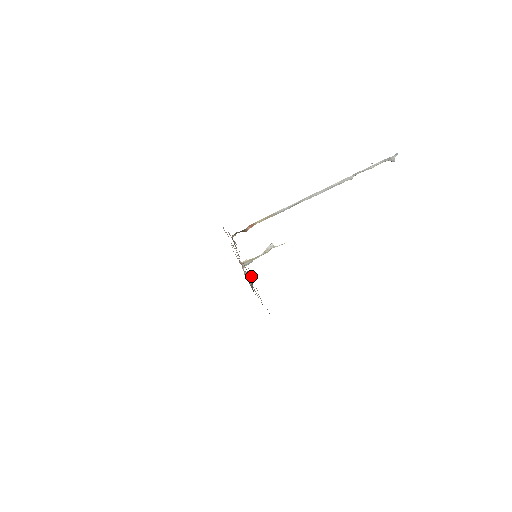
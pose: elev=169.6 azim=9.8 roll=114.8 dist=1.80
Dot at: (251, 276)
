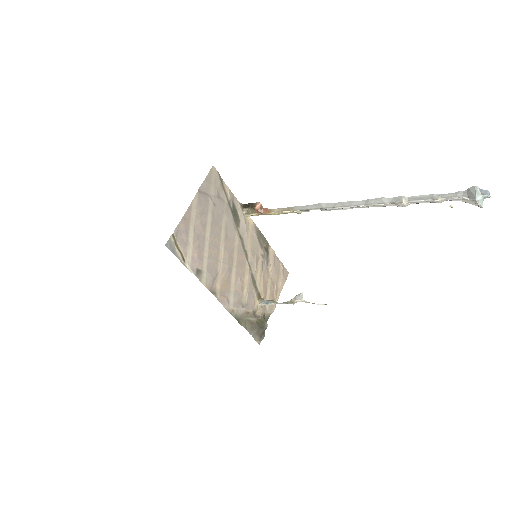
Dot at: (263, 323)
